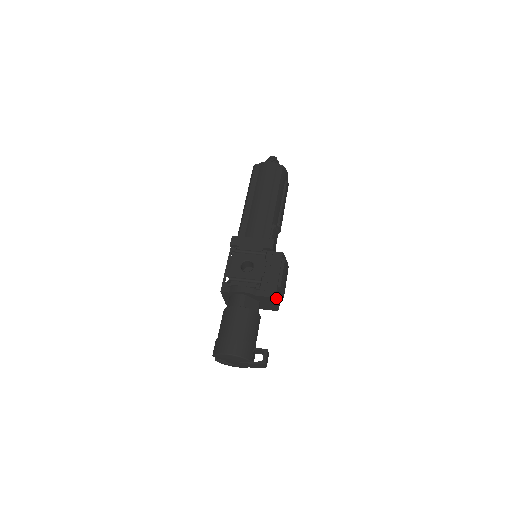
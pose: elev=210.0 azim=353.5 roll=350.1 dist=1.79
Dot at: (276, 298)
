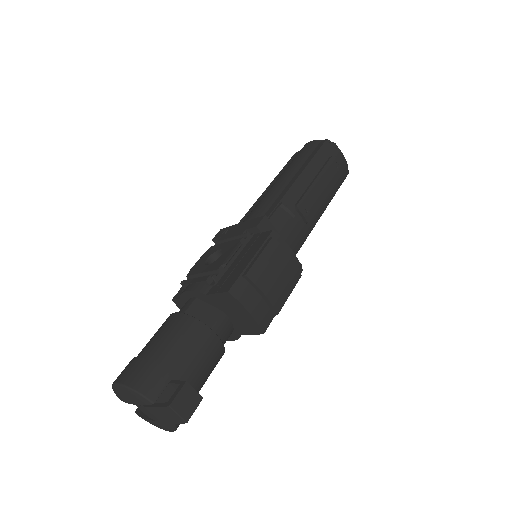
Dot at: (232, 294)
